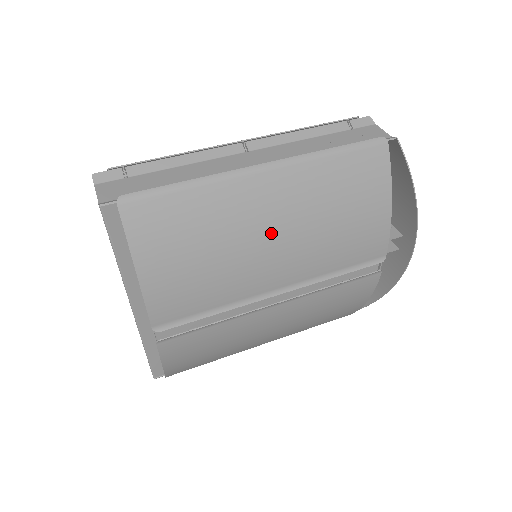
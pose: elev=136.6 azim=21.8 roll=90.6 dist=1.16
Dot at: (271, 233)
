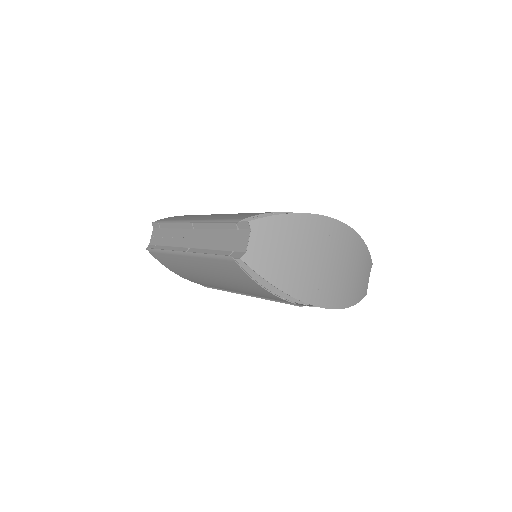
Dot at: (209, 278)
